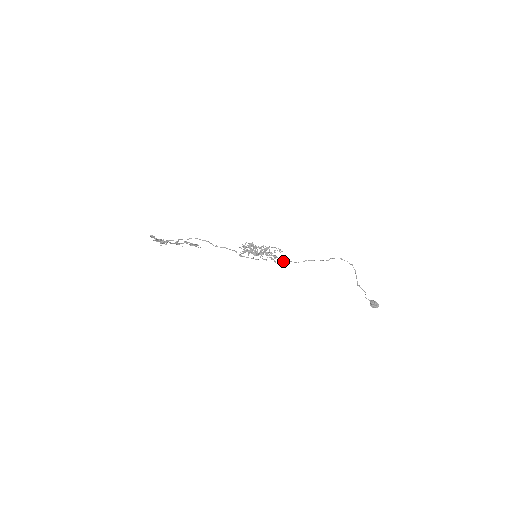
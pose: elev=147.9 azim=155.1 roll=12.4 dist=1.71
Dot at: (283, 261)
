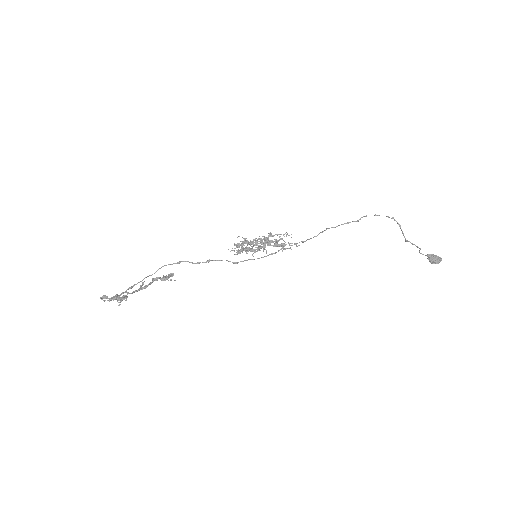
Dot at: occluded
